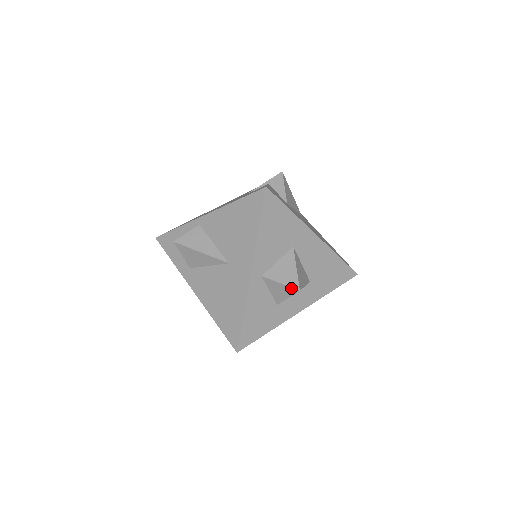
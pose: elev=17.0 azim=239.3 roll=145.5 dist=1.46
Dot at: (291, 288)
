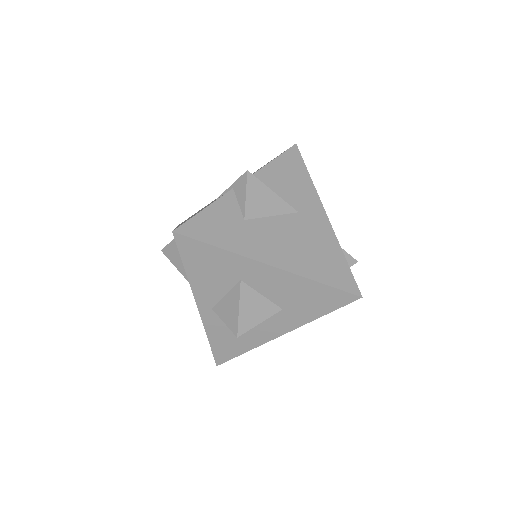
Dot at: (232, 331)
